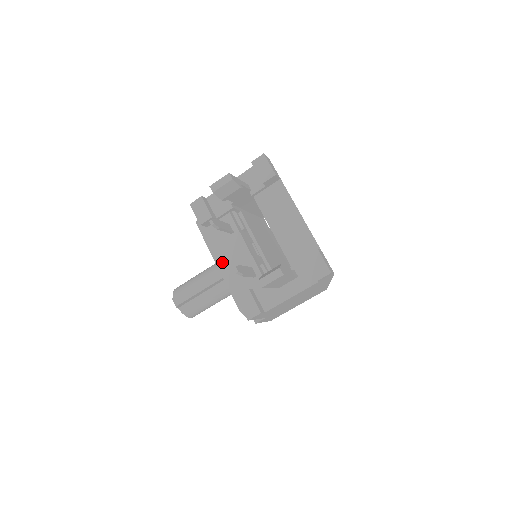
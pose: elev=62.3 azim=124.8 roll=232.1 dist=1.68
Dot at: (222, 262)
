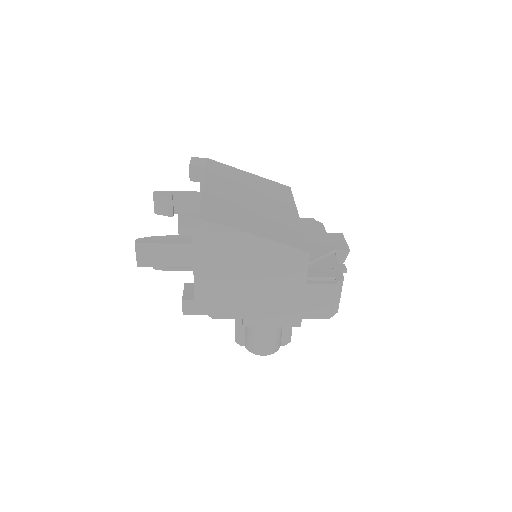
Dot at: occluded
